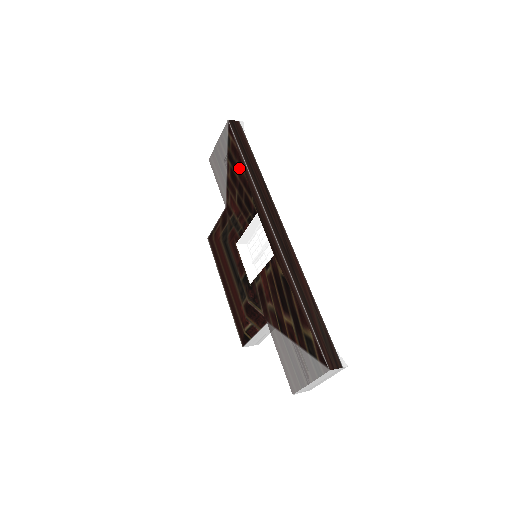
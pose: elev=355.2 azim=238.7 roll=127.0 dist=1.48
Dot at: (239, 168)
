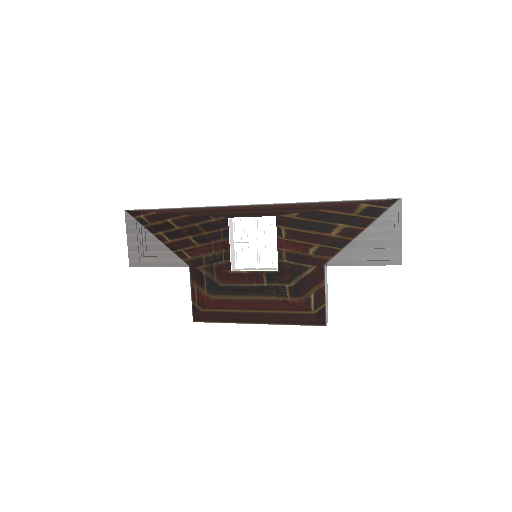
Dot at: (175, 220)
